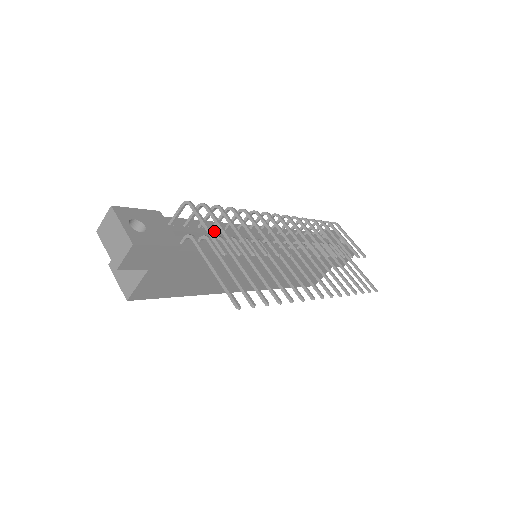
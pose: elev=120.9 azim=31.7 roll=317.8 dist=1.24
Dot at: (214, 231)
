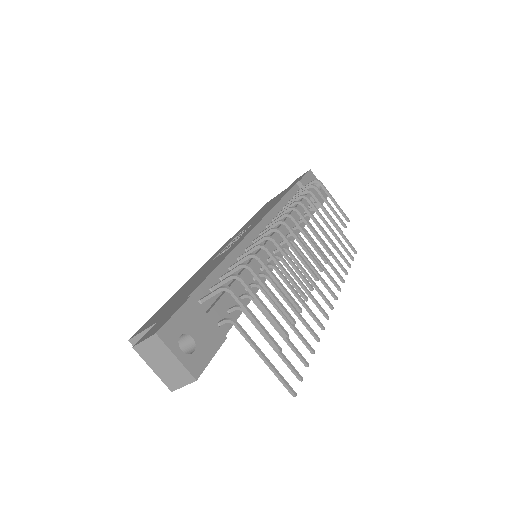
Dot at: (238, 281)
